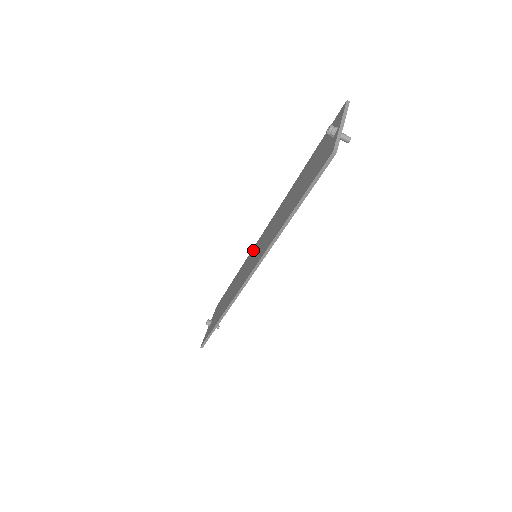
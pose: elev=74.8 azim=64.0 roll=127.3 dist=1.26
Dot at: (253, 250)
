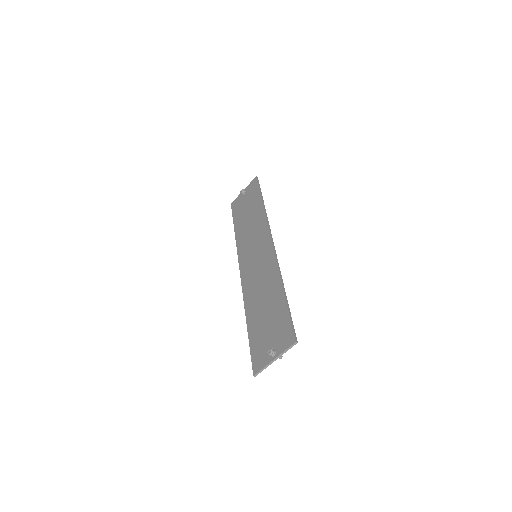
Dot at: (264, 234)
